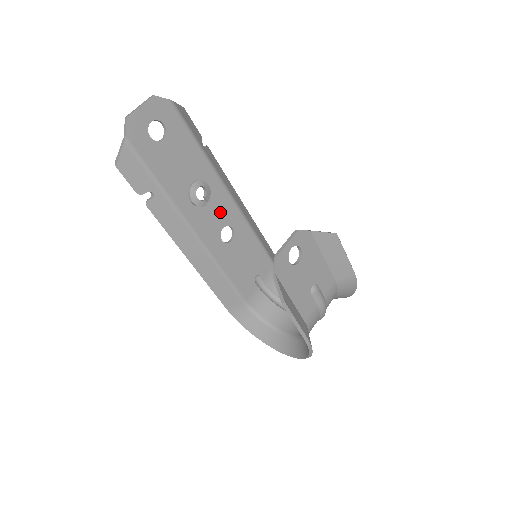
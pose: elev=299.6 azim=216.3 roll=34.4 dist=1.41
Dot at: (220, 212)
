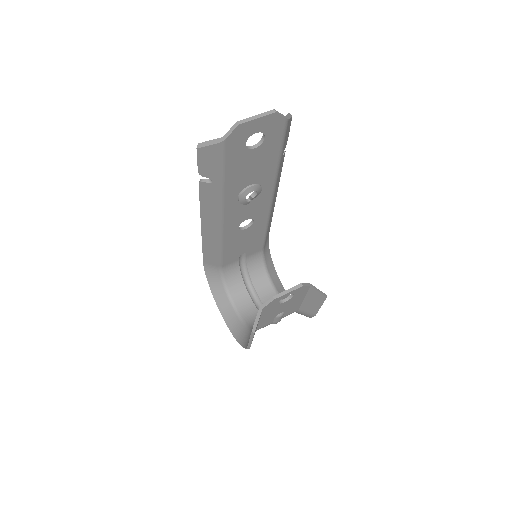
Dot at: (254, 209)
